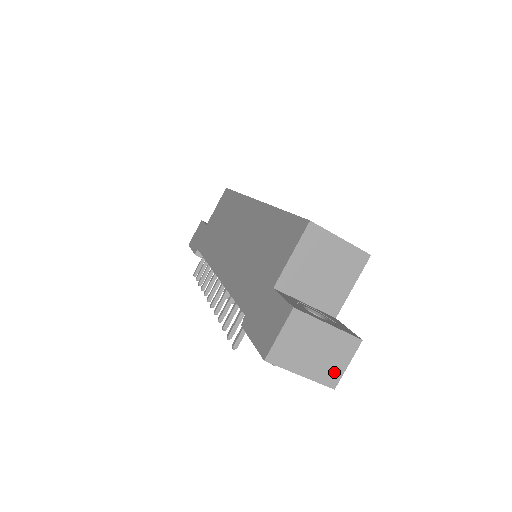
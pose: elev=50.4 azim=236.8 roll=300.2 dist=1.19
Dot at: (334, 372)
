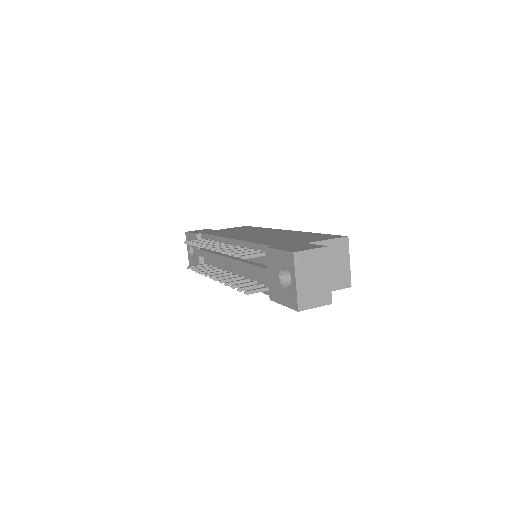
Dot at: (307, 302)
